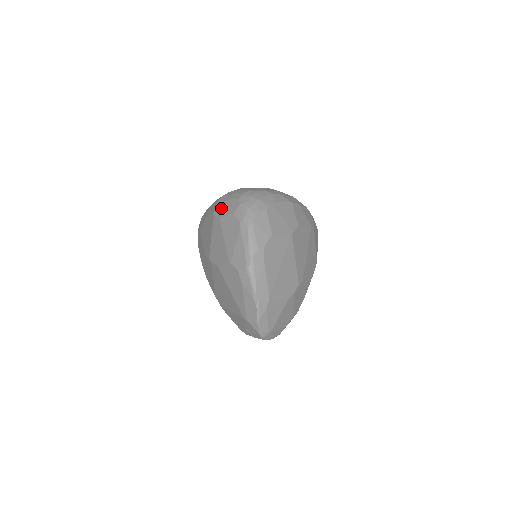
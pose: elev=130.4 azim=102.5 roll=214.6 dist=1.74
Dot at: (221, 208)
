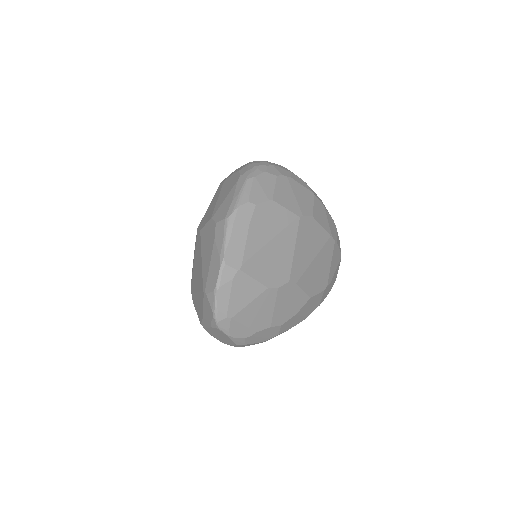
Dot at: occluded
